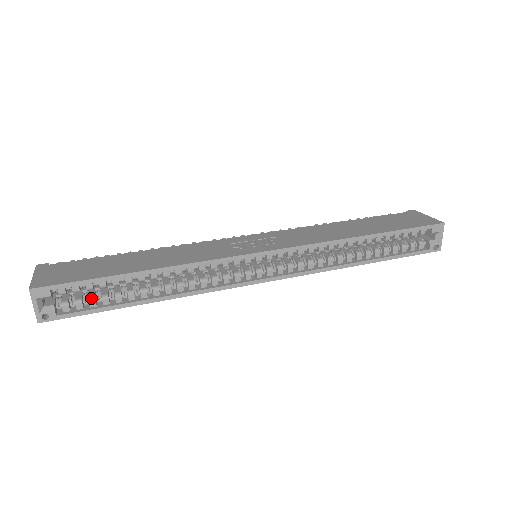
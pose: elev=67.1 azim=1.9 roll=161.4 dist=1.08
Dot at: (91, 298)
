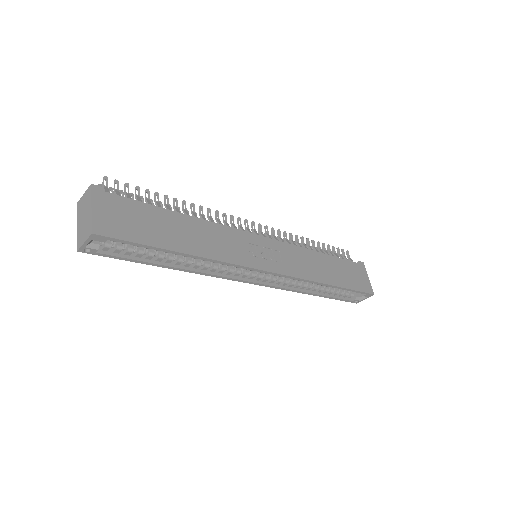
Dot at: (130, 249)
